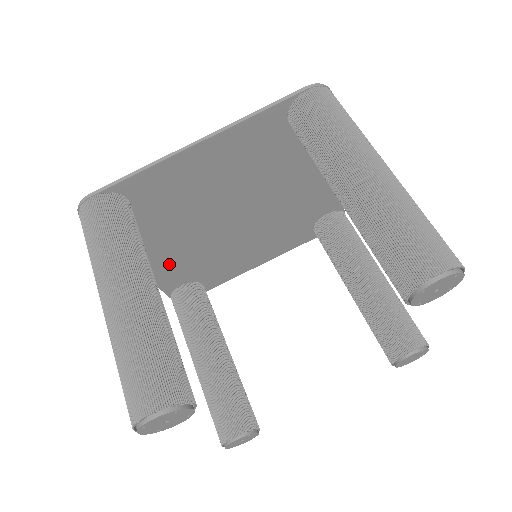
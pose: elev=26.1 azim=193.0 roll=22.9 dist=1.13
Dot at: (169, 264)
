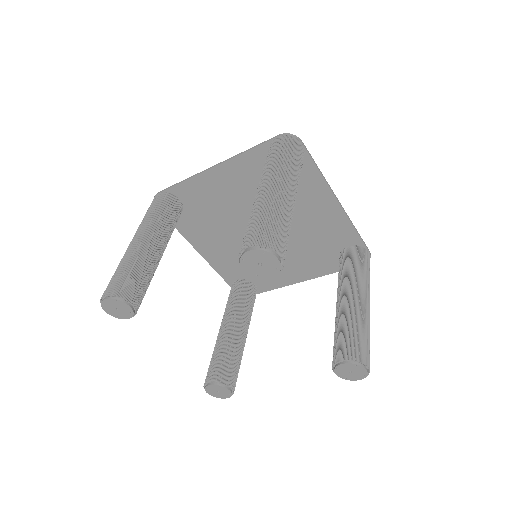
Dot at: (222, 257)
